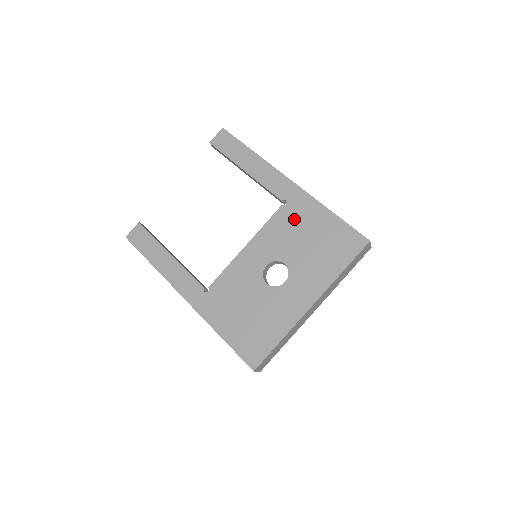
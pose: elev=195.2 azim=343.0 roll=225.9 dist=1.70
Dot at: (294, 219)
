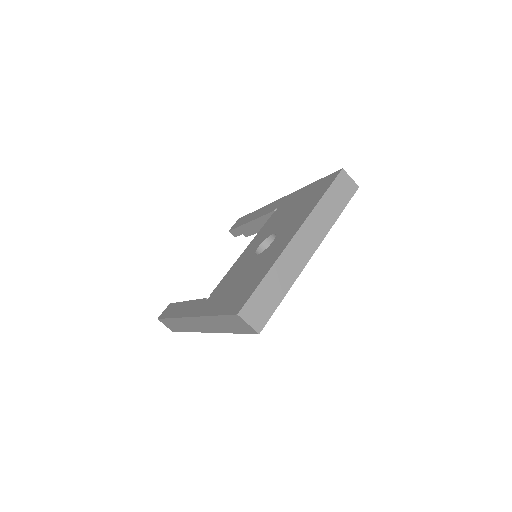
Dot at: (282, 210)
